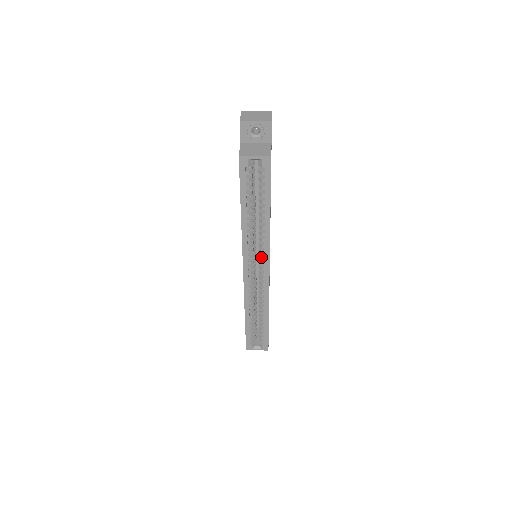
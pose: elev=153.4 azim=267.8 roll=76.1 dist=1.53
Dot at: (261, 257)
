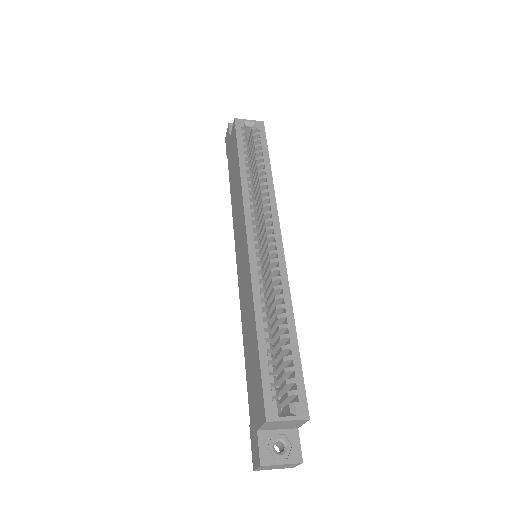
Dot at: (268, 219)
